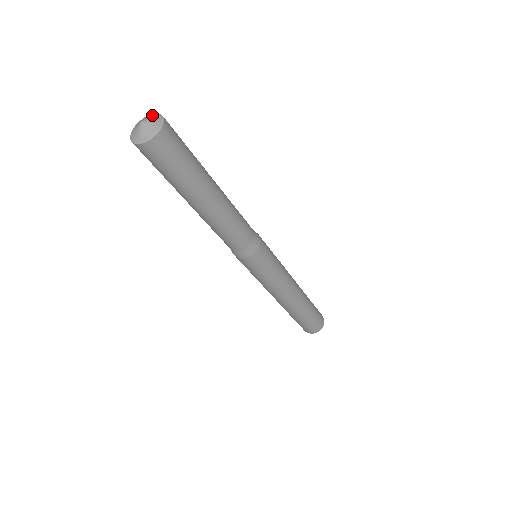
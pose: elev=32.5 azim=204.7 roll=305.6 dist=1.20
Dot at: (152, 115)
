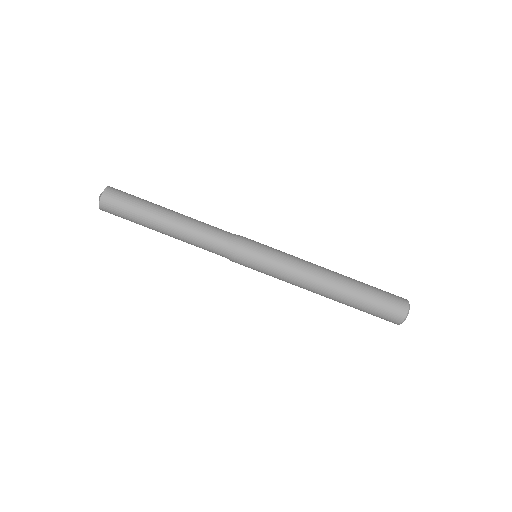
Dot at: occluded
